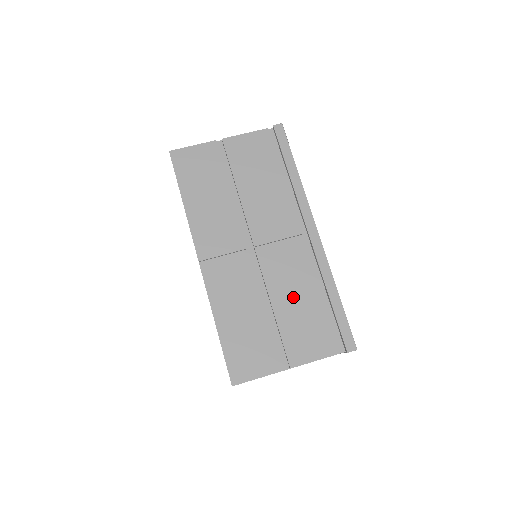
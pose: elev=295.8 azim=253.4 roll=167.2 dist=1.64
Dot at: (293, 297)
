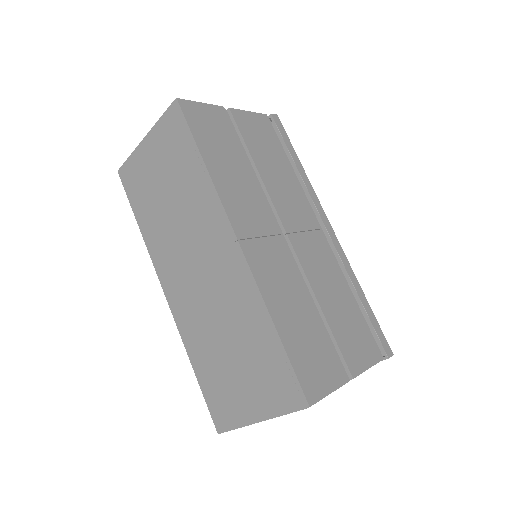
Dot at: (333, 295)
